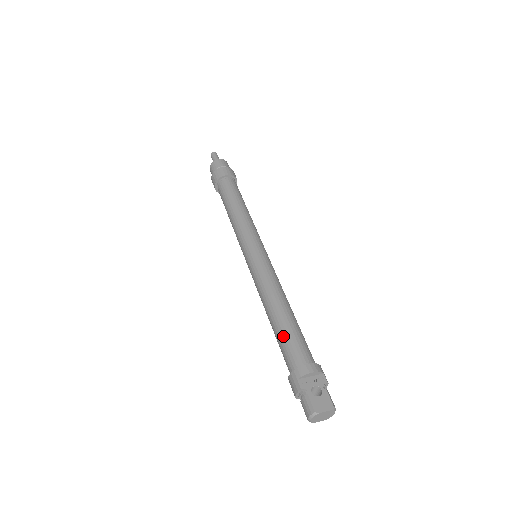
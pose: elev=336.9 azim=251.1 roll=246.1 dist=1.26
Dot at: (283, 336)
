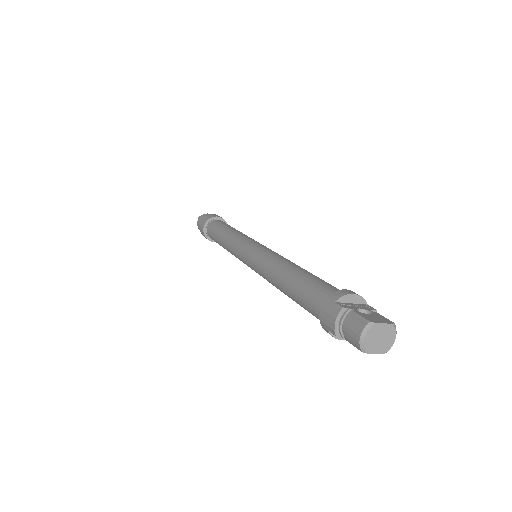
Dot at: (305, 282)
